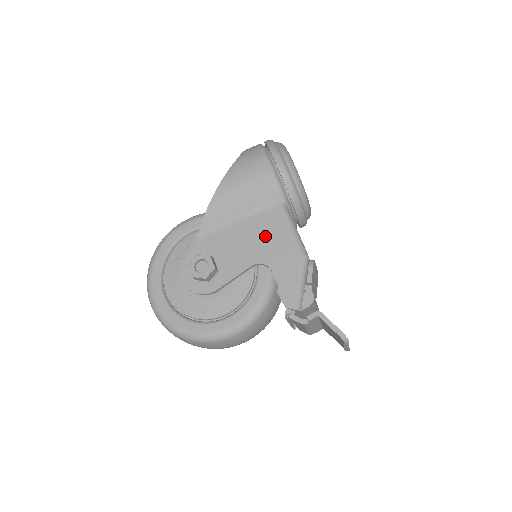
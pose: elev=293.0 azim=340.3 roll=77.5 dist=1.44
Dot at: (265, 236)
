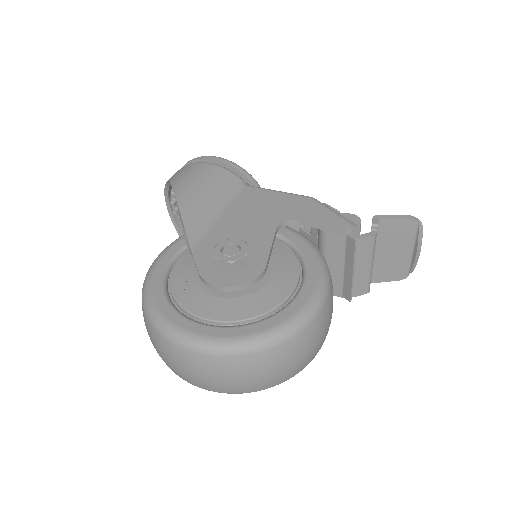
Dot at: (261, 207)
